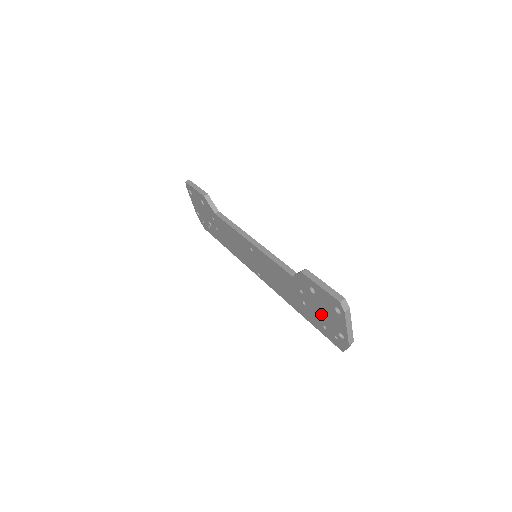
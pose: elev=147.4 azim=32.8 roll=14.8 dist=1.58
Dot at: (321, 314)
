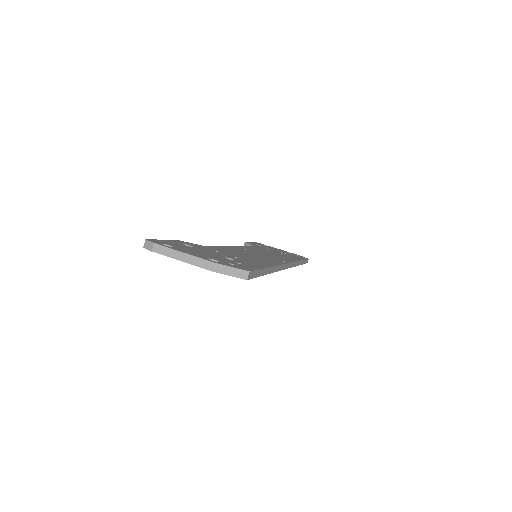
Dot at: occluded
